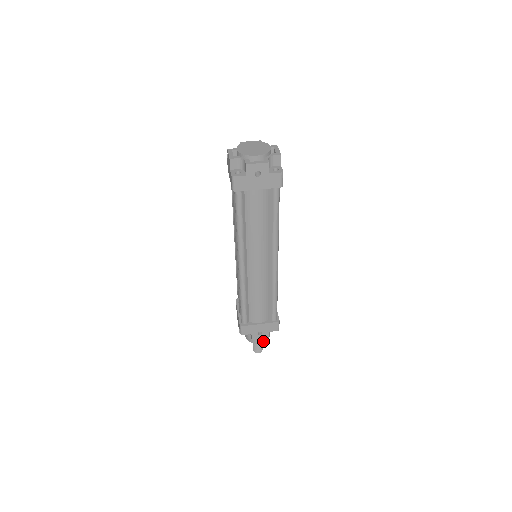
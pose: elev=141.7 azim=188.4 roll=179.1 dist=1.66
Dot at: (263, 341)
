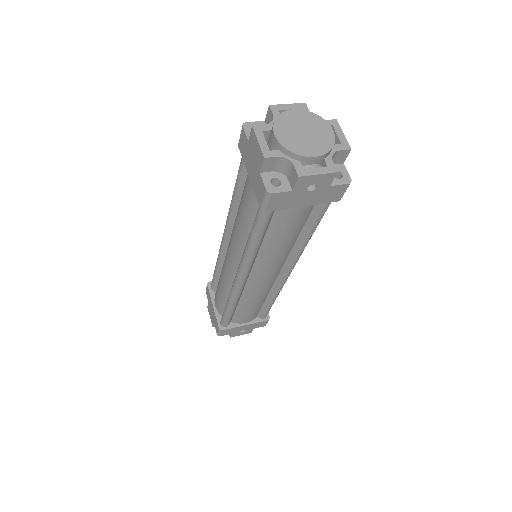
Dot at: occluded
